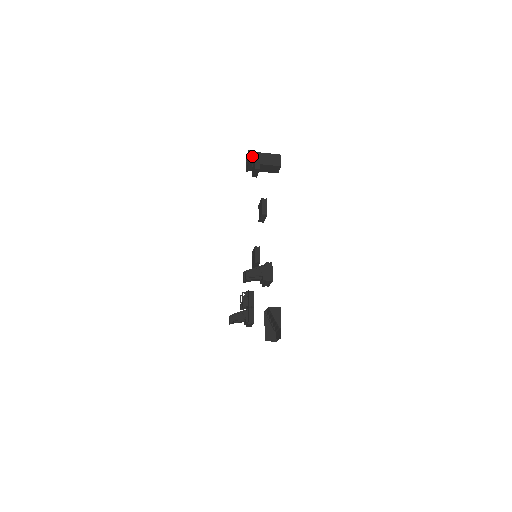
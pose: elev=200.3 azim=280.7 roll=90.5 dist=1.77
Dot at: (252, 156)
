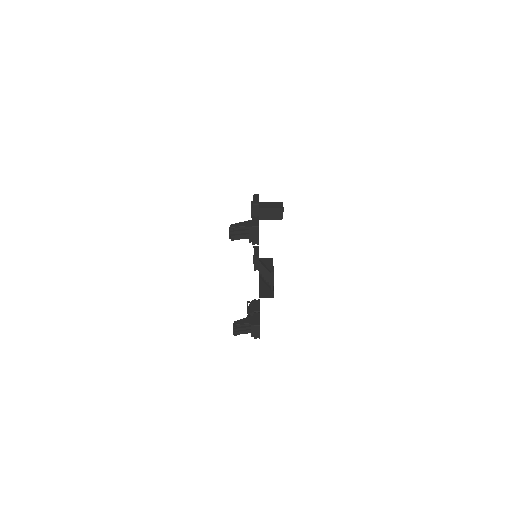
Dot at: occluded
